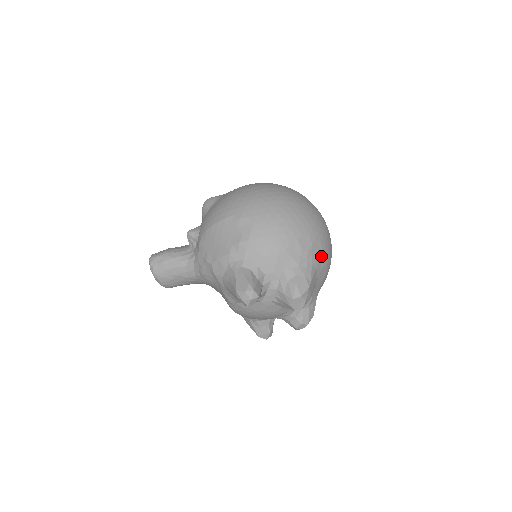
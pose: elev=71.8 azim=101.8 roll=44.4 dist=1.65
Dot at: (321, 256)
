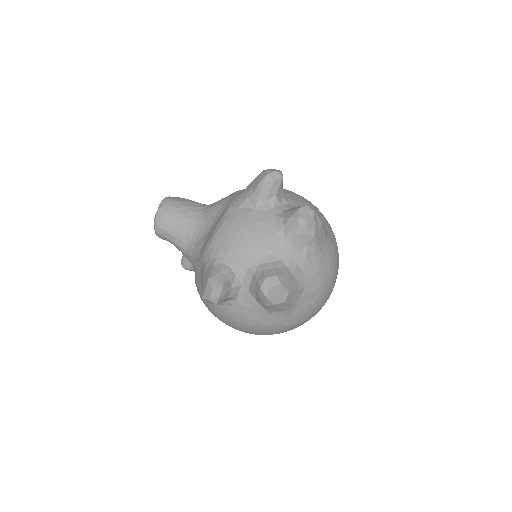
Dot at: (333, 249)
